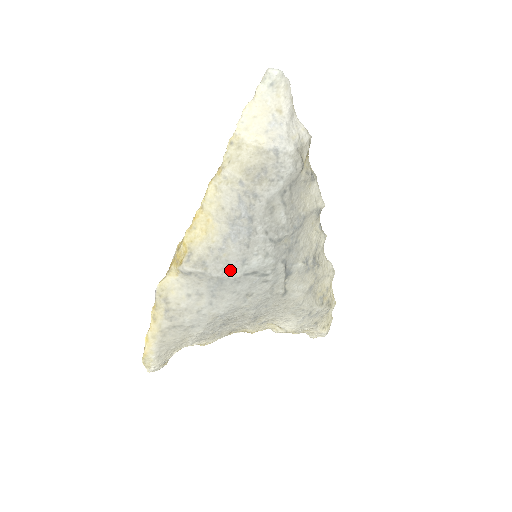
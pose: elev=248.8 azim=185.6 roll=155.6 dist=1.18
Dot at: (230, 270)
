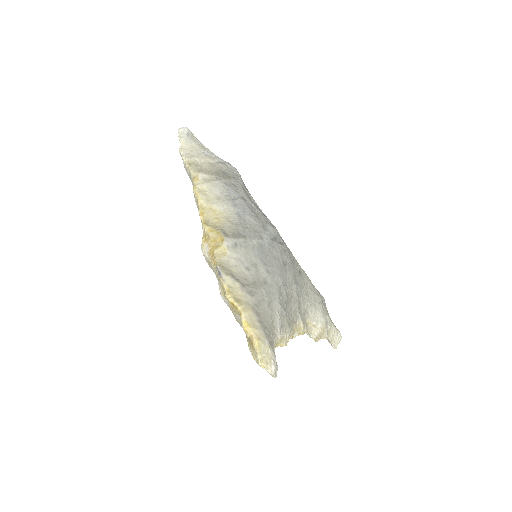
Dot at: (260, 236)
